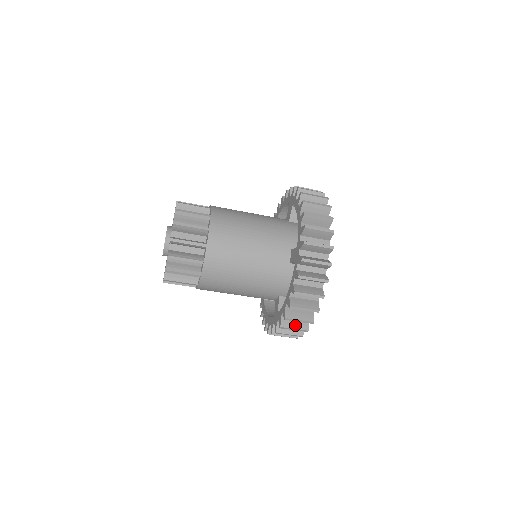
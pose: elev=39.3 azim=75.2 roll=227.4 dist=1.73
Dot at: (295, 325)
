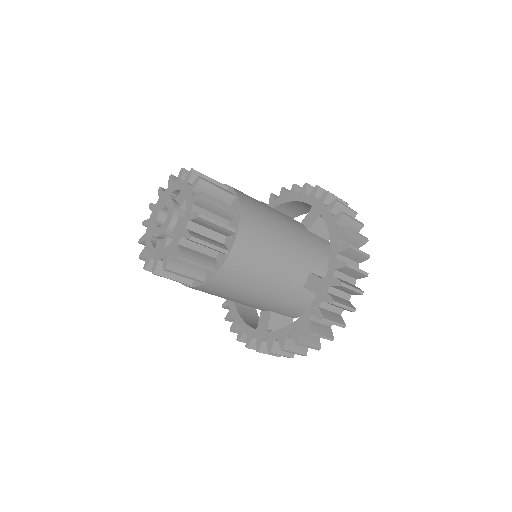
Dot at: (284, 351)
